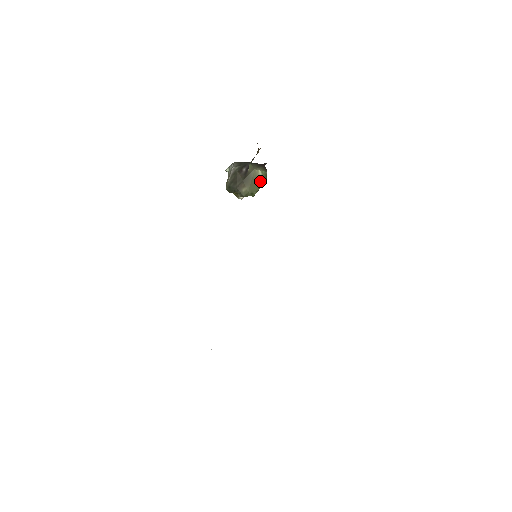
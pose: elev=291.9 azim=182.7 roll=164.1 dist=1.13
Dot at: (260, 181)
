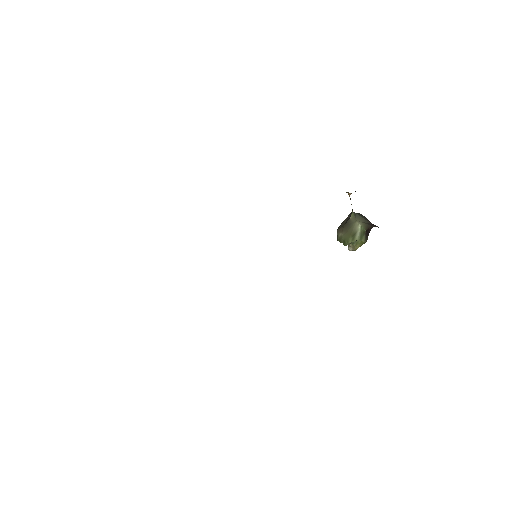
Dot at: (357, 235)
